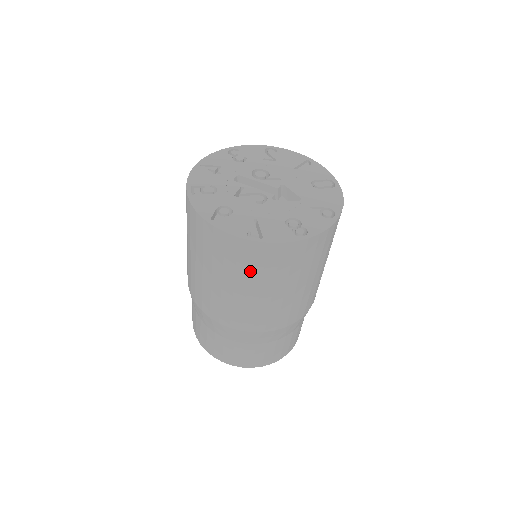
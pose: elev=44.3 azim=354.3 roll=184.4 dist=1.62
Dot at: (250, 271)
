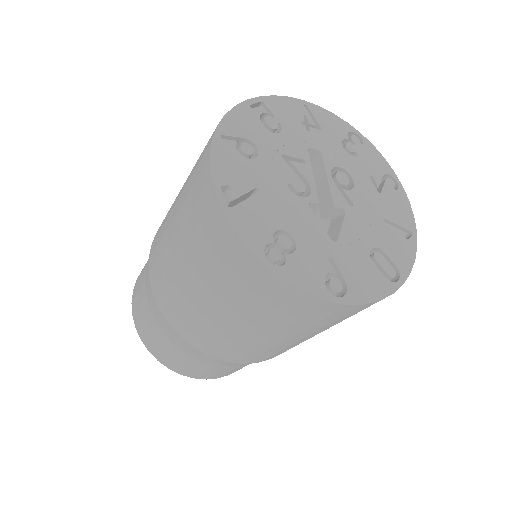
Dot at: (193, 231)
